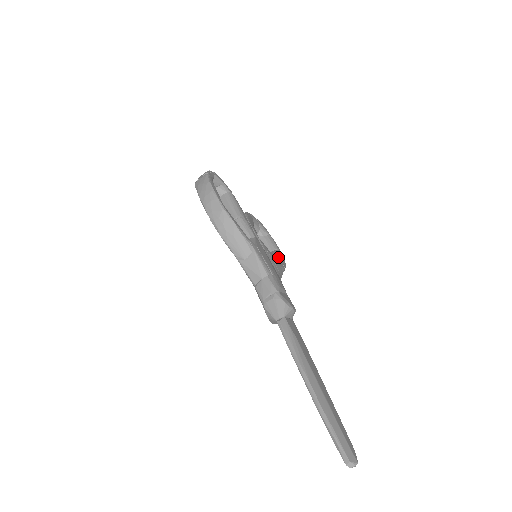
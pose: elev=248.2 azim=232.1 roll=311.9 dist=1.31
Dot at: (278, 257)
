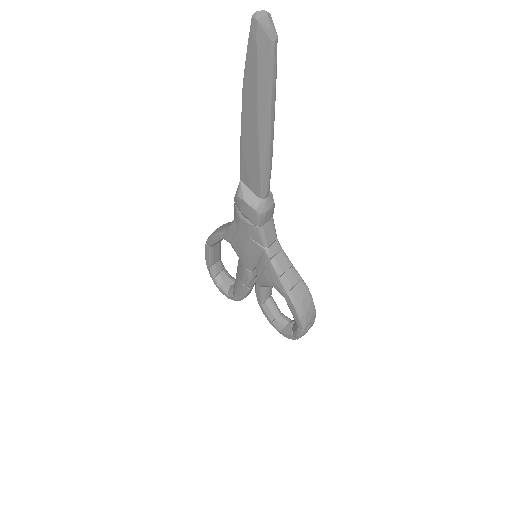
Dot at: occluded
